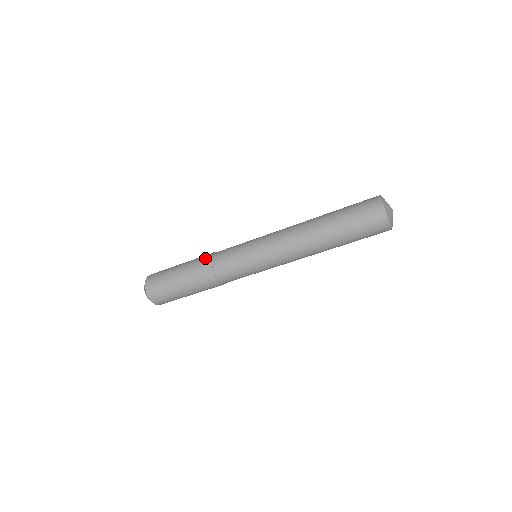
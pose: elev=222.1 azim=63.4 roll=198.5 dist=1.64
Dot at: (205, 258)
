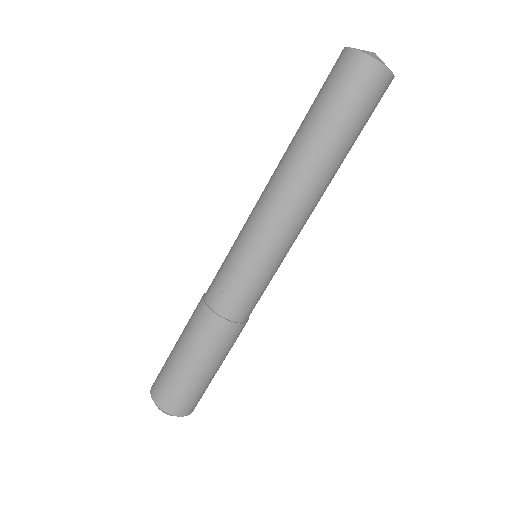
Dot at: (198, 303)
